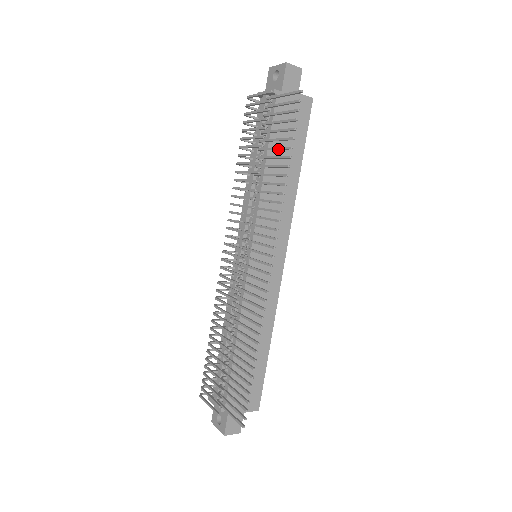
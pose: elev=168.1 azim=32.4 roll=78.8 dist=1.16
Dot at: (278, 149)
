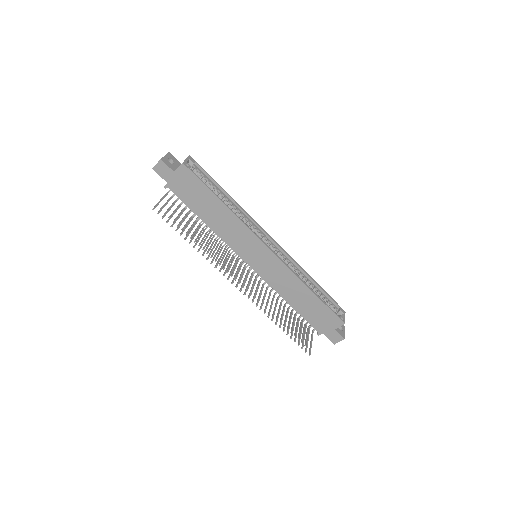
Dot at: occluded
